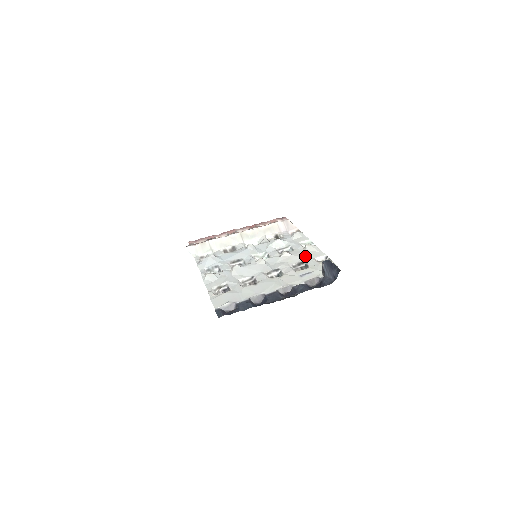
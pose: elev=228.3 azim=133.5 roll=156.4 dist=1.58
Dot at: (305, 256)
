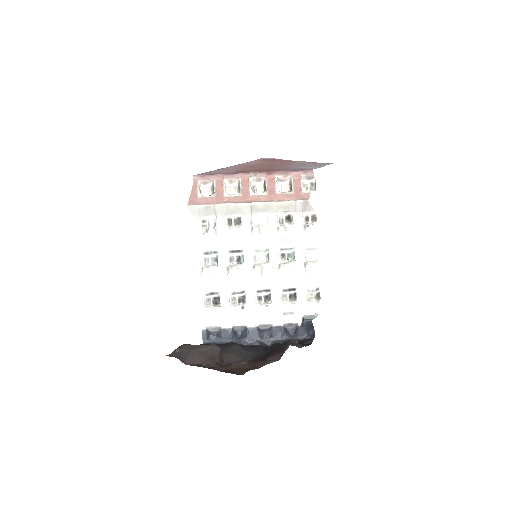
Dot at: (300, 280)
